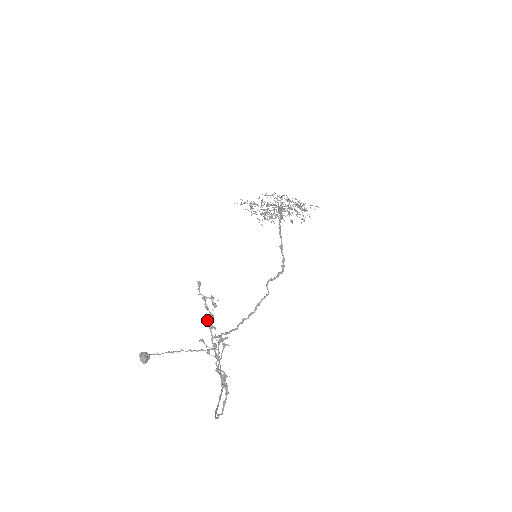
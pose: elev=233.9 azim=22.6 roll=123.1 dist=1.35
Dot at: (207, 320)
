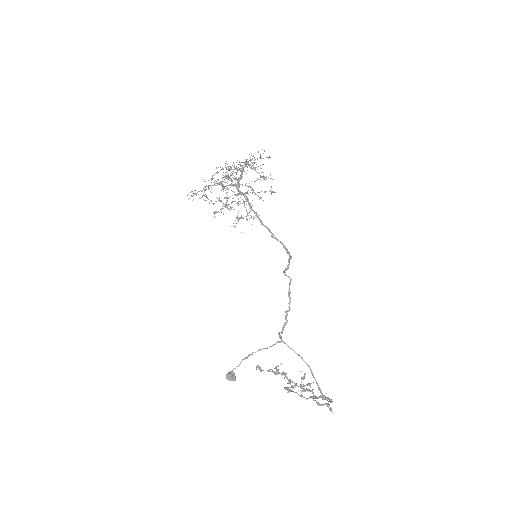
Dot at: (288, 389)
